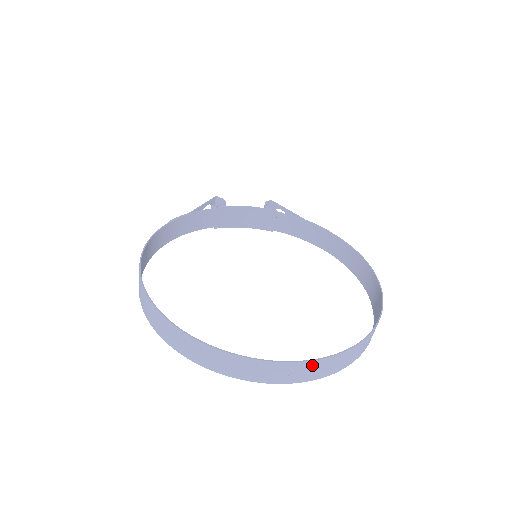
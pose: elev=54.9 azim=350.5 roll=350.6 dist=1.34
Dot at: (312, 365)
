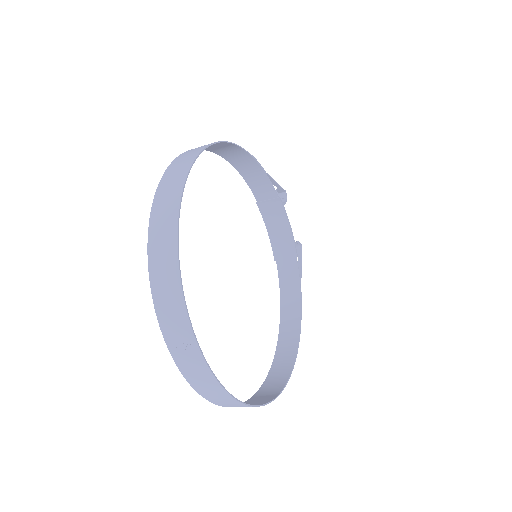
Dot at: (201, 366)
